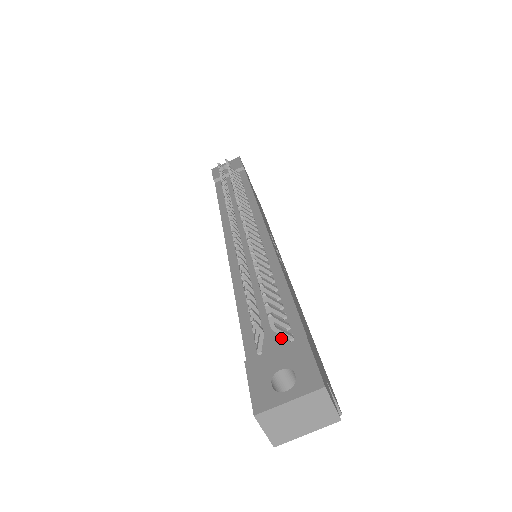
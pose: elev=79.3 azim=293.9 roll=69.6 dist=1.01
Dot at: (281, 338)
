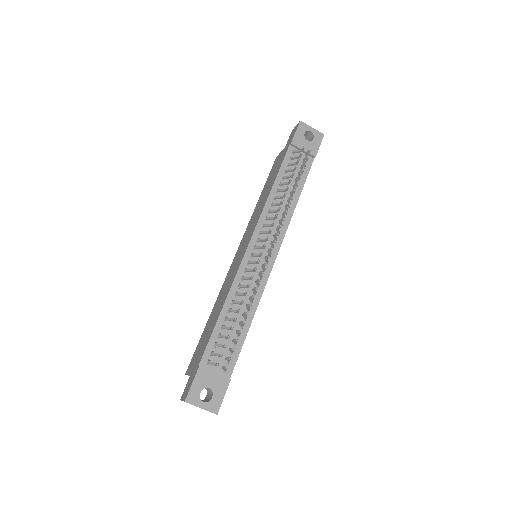
Dot at: (222, 365)
